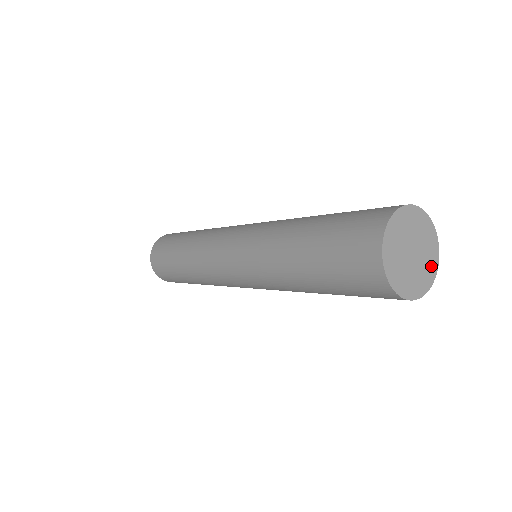
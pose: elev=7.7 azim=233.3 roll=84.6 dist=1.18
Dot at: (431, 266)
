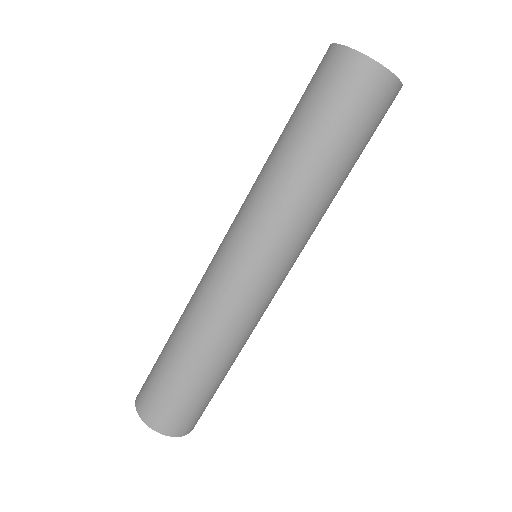
Dot at: occluded
